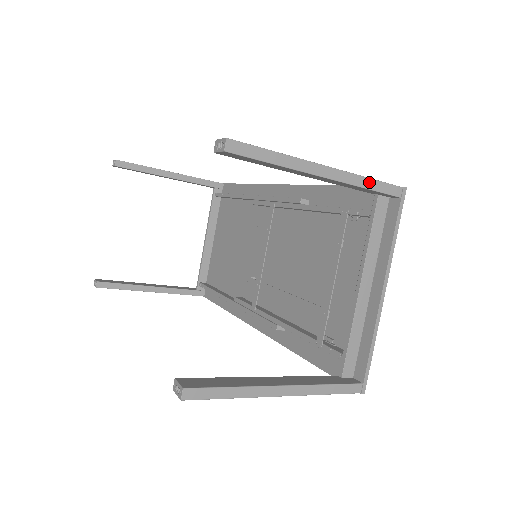
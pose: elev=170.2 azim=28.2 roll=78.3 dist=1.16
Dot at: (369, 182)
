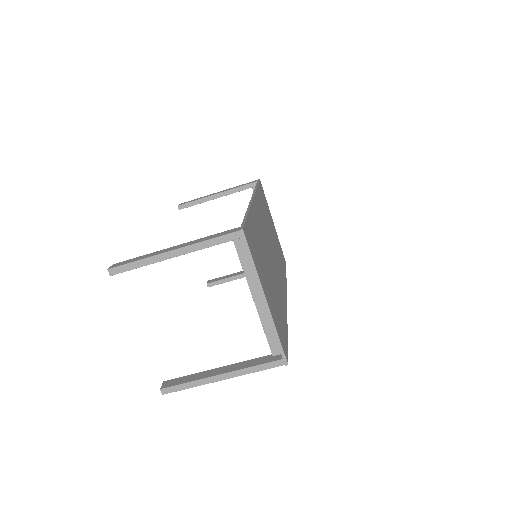
Dot at: (209, 242)
